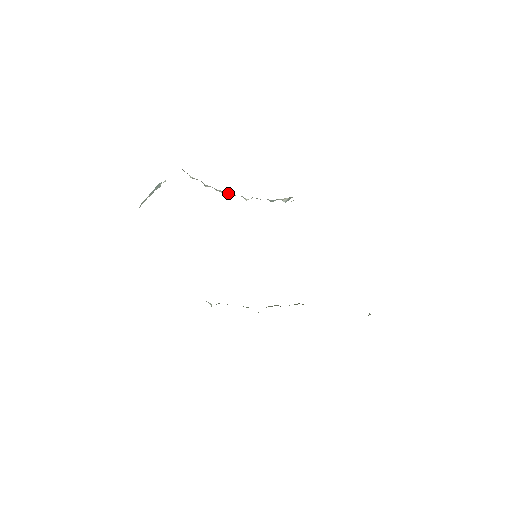
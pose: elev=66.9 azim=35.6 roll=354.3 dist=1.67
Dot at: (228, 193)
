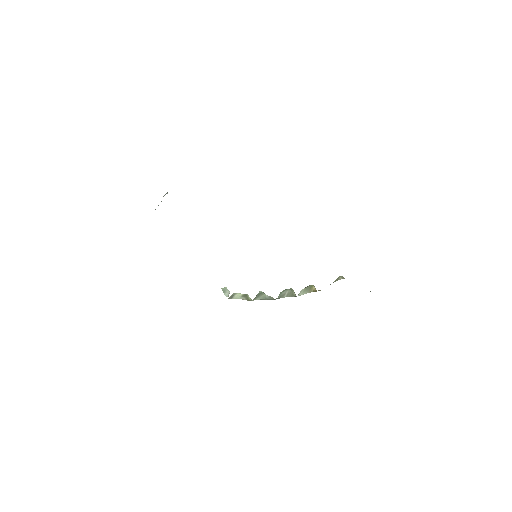
Dot at: occluded
